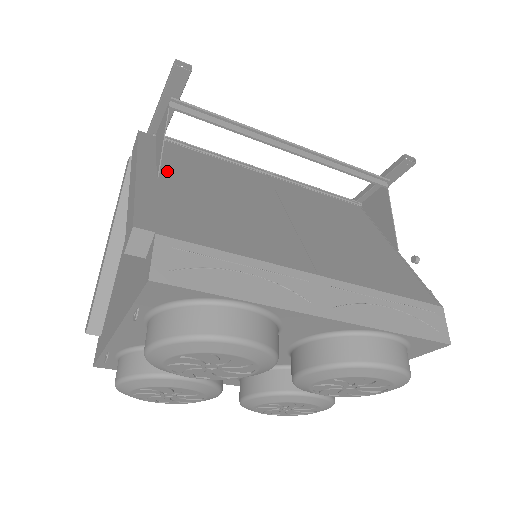
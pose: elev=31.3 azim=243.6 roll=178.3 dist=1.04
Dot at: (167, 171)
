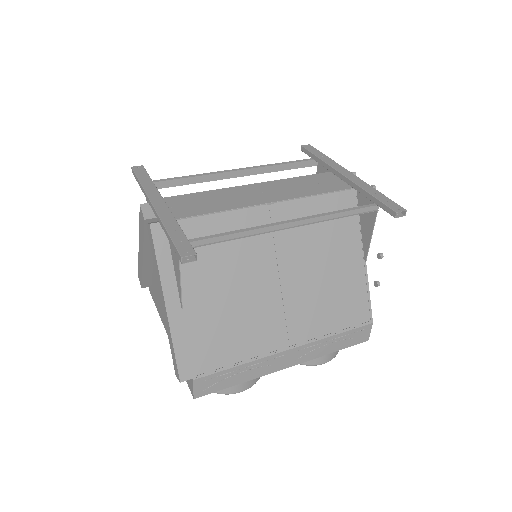
Dot at: (186, 287)
